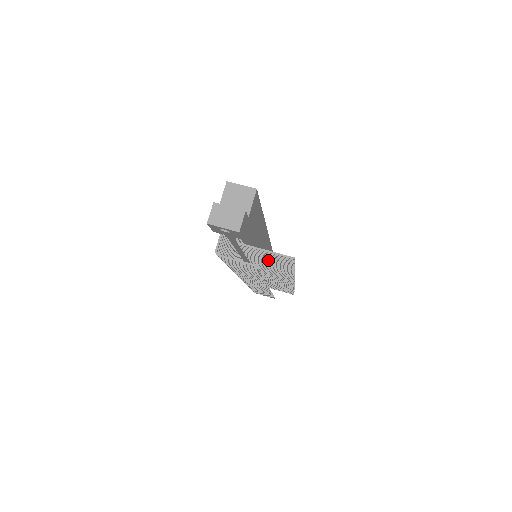
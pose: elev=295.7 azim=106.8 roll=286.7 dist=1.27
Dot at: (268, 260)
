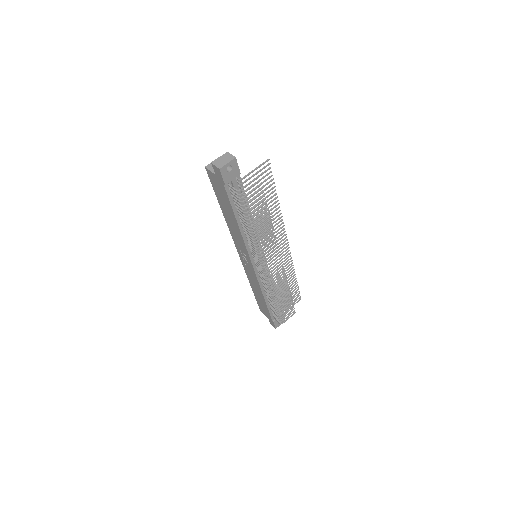
Dot at: (261, 196)
